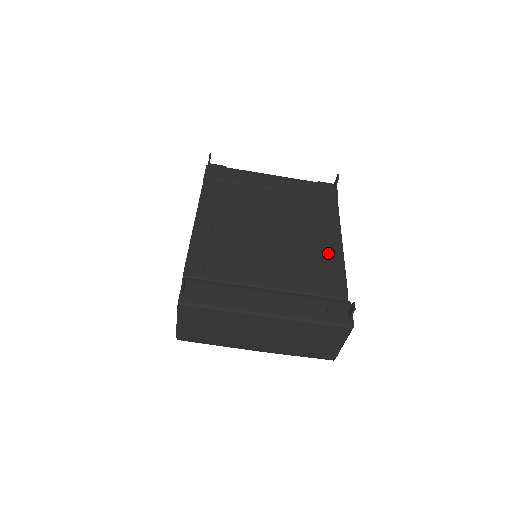
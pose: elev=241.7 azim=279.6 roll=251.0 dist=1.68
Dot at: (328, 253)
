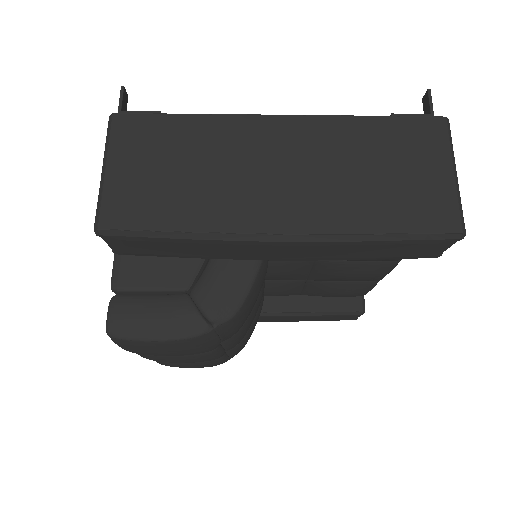
Dot at: occluded
